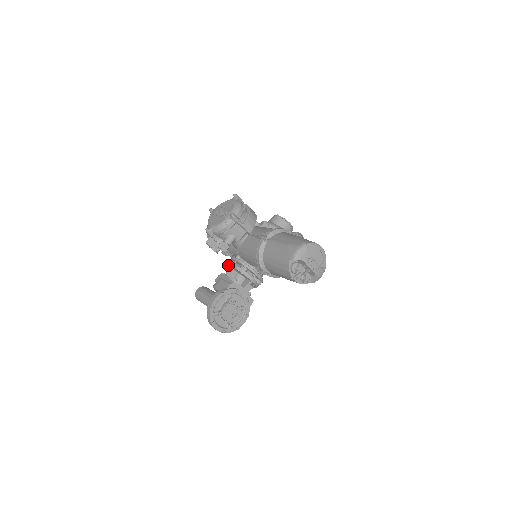
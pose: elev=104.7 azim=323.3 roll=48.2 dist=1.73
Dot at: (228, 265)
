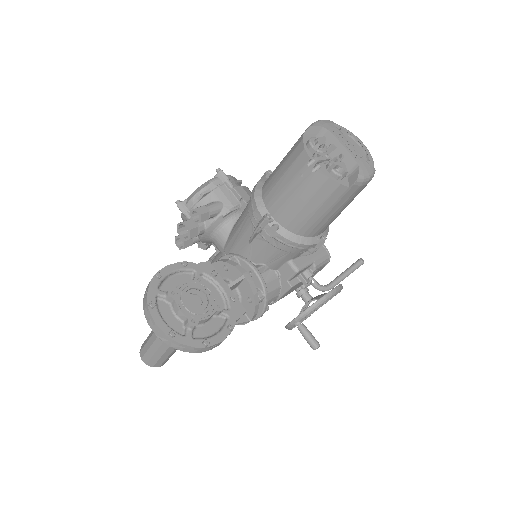
Dot at: occluded
